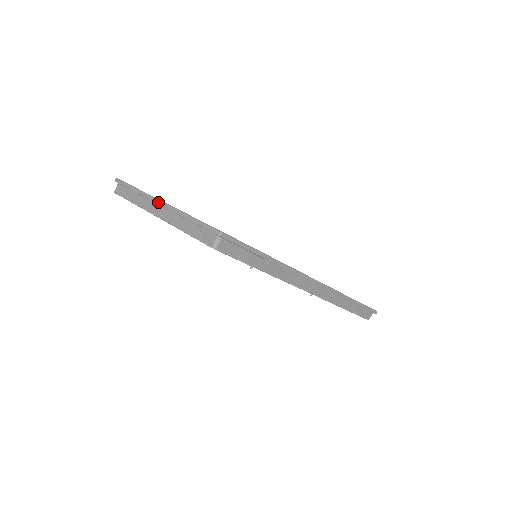
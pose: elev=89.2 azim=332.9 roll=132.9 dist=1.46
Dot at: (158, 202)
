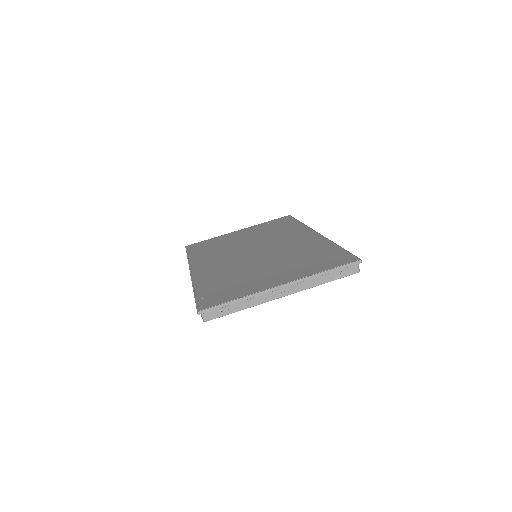
Dot at: (281, 288)
